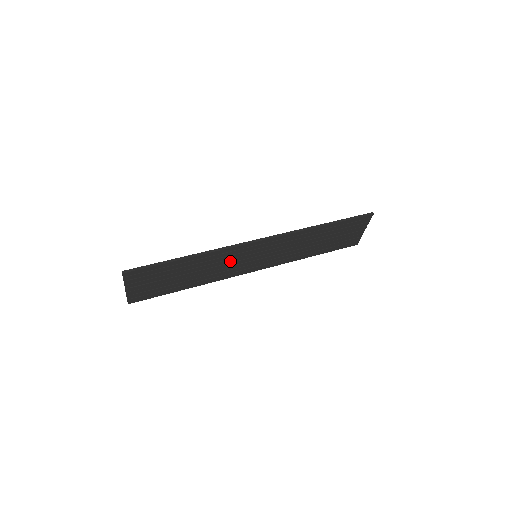
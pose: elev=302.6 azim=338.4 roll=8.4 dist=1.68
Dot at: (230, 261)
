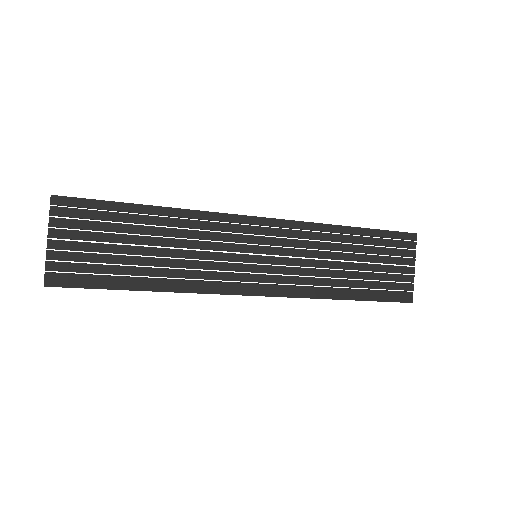
Dot at: (216, 247)
